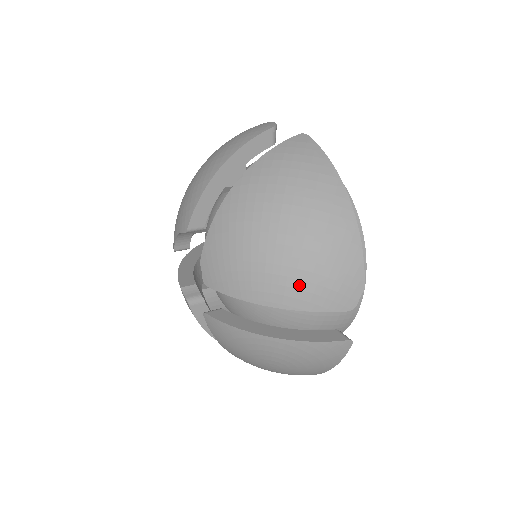
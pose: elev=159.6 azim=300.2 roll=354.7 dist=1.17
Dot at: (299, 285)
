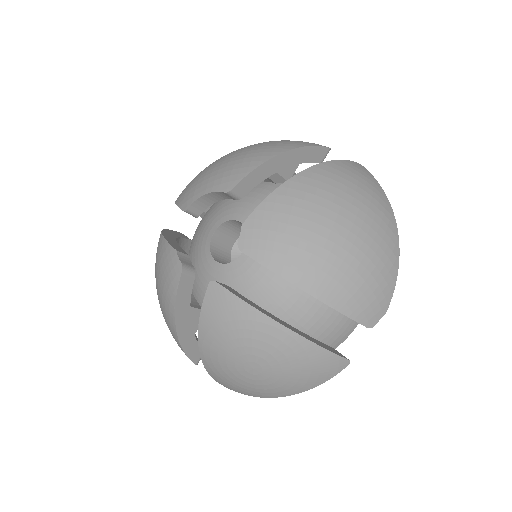
Dot at: (345, 282)
